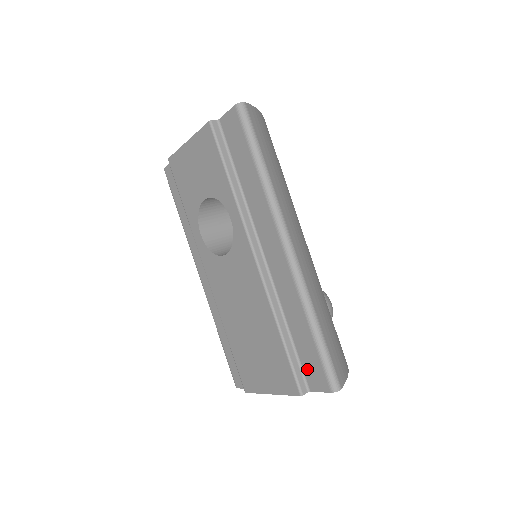
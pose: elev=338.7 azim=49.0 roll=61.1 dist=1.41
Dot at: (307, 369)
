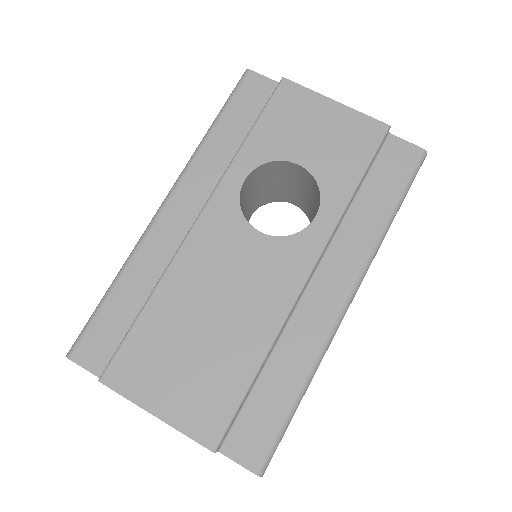
Dot at: (244, 427)
